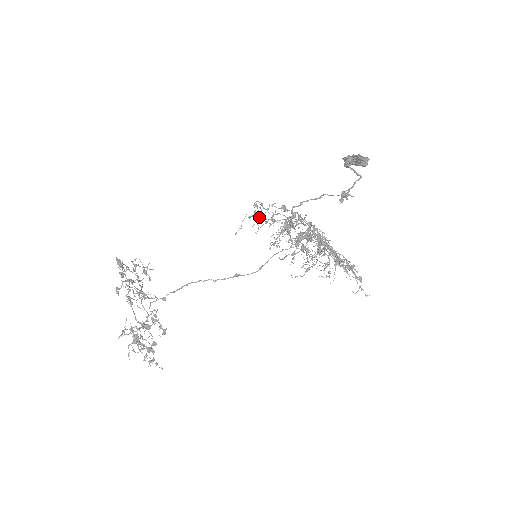
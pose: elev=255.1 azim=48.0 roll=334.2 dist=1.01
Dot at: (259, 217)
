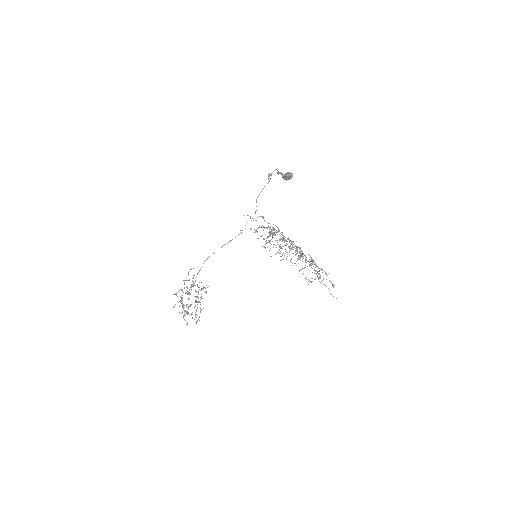
Dot at: (257, 231)
